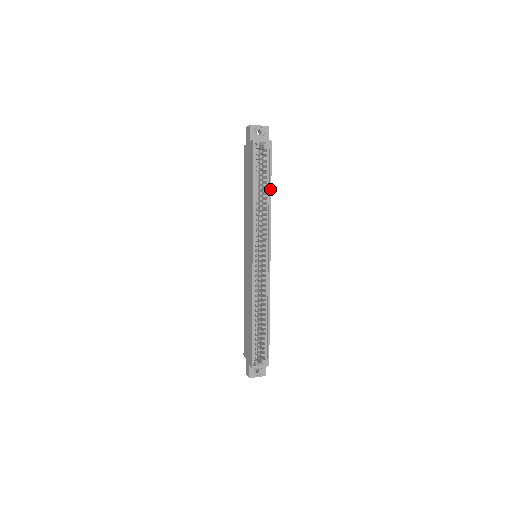
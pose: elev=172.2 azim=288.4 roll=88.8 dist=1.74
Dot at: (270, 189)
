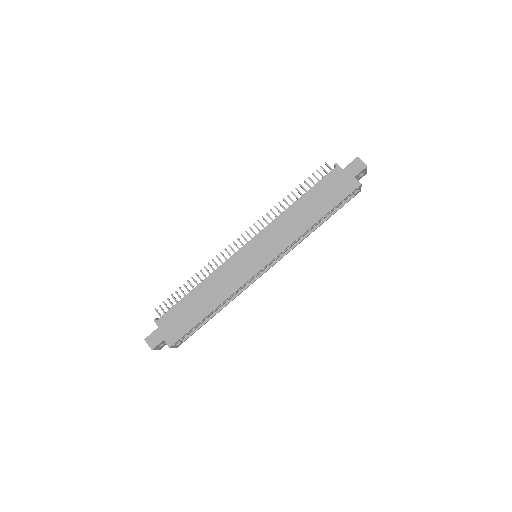
Dot at: occluded
